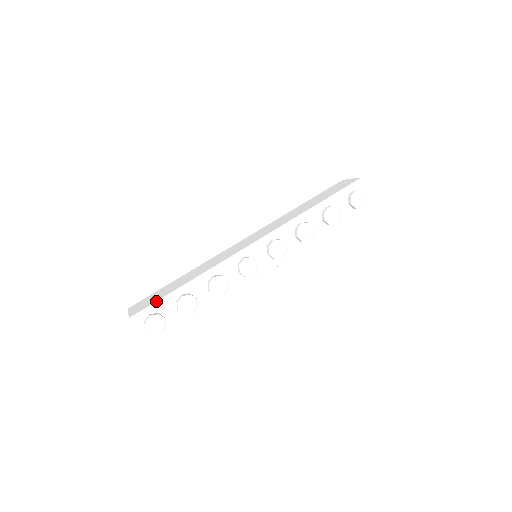
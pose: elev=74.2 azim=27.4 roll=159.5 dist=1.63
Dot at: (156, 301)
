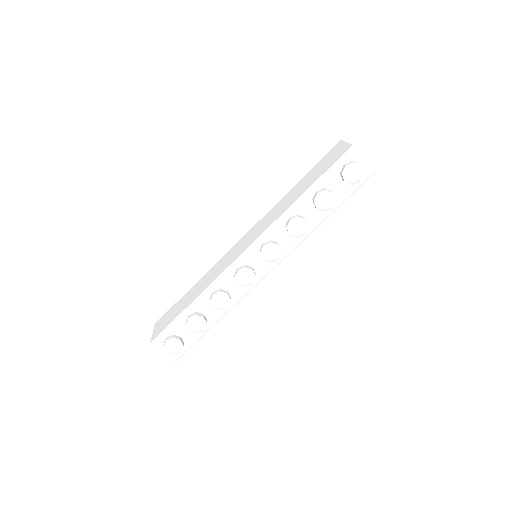
Dot at: (168, 325)
